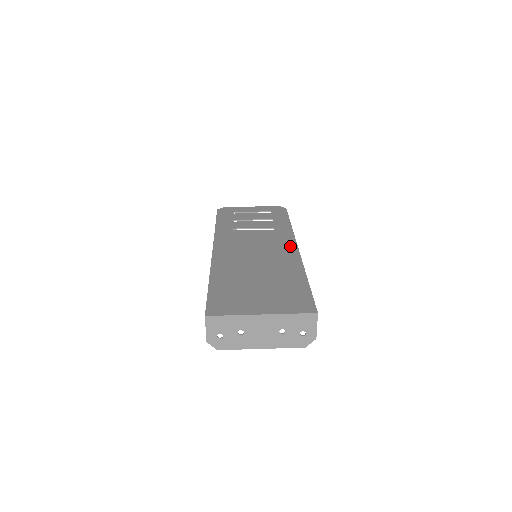
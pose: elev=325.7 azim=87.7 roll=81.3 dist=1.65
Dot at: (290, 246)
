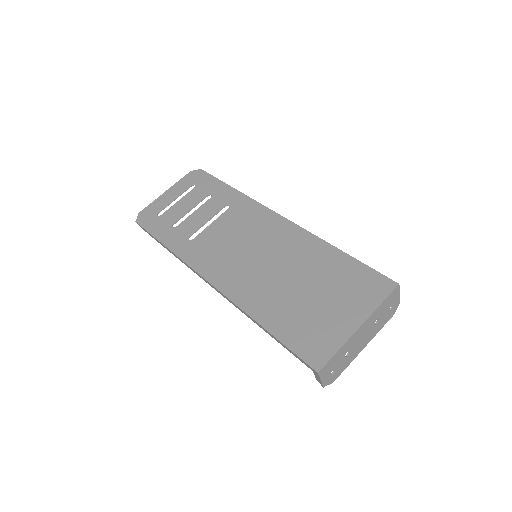
Dot at: (272, 219)
